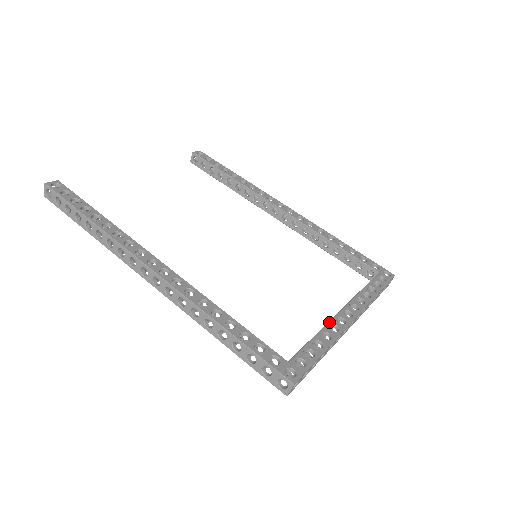
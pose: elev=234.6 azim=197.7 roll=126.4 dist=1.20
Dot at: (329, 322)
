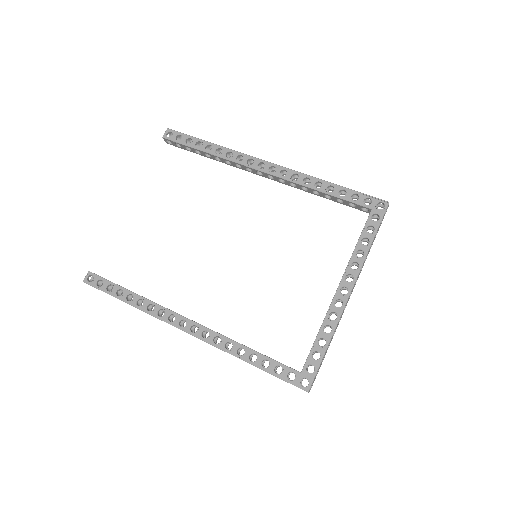
Dot at: (328, 312)
